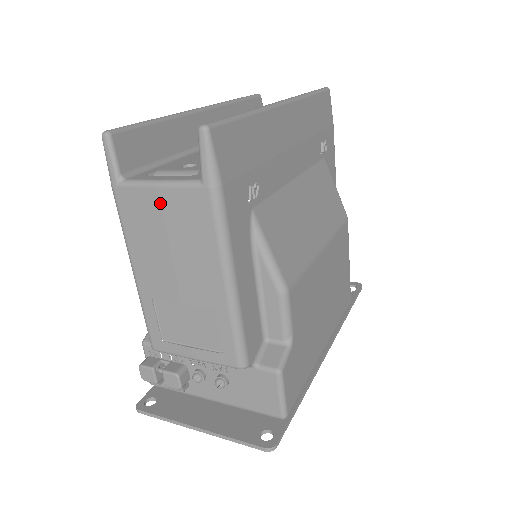
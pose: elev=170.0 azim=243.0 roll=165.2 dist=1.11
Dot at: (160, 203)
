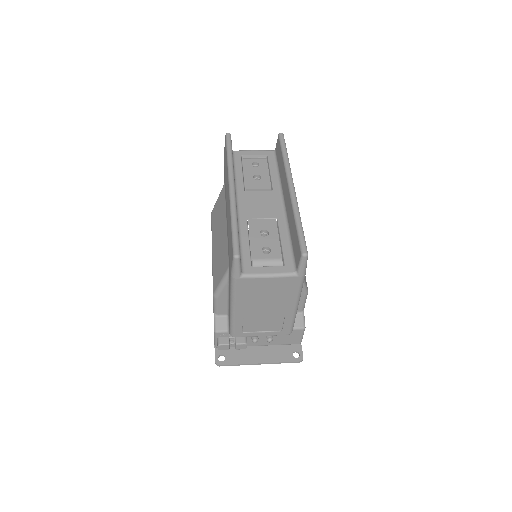
Dot at: (268, 284)
